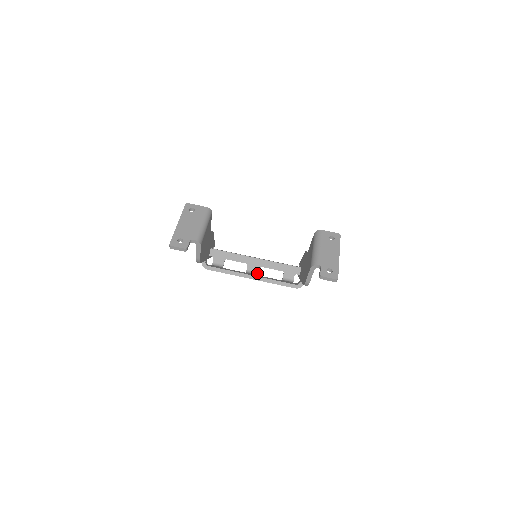
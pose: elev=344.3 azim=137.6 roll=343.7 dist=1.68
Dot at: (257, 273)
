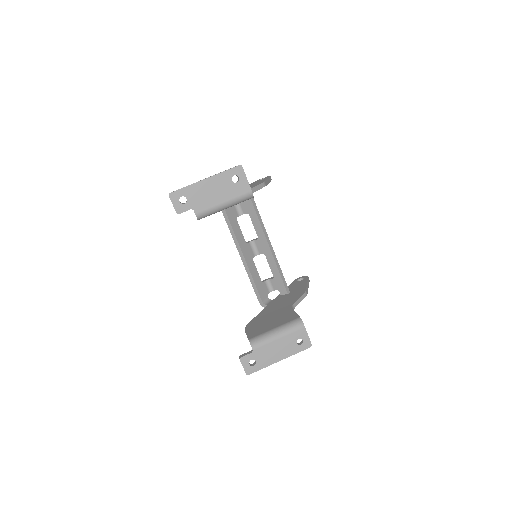
Dot at: (256, 253)
